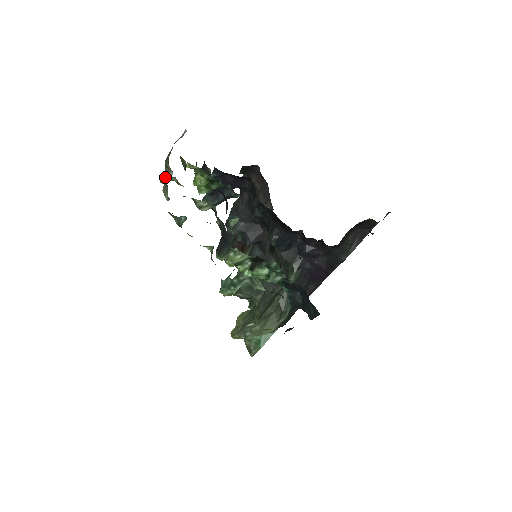
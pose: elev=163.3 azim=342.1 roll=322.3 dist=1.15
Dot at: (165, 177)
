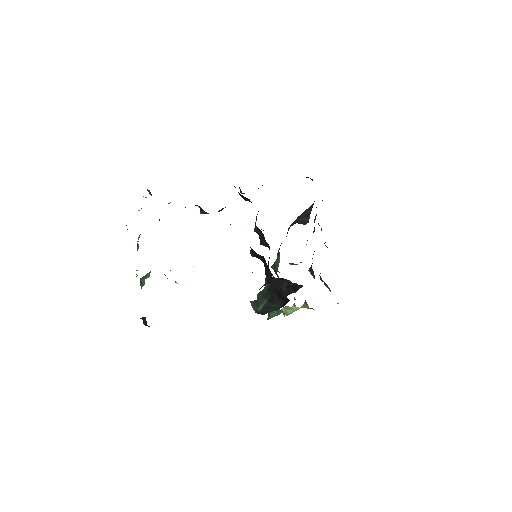
Dot at: occluded
